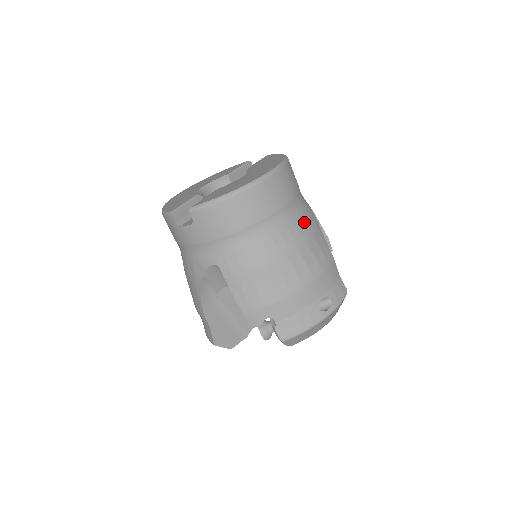
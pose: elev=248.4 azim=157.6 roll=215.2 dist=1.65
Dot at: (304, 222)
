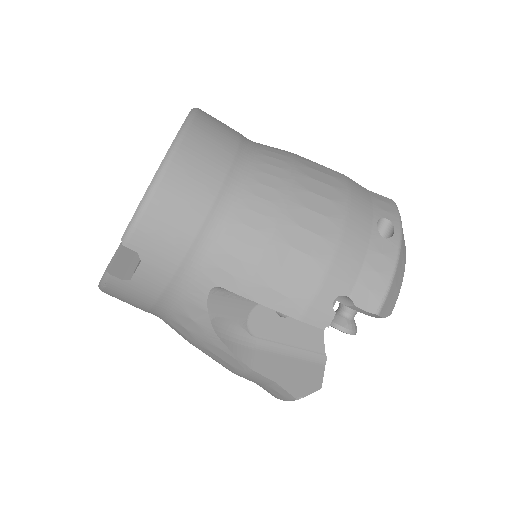
Dot at: (276, 156)
